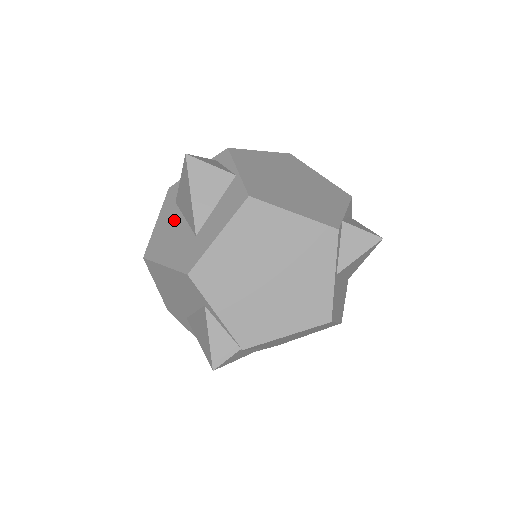
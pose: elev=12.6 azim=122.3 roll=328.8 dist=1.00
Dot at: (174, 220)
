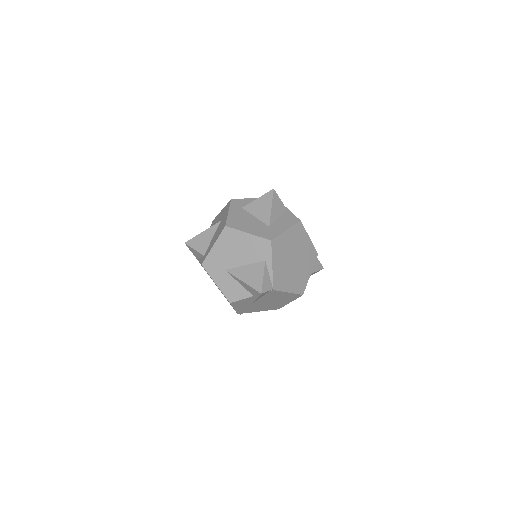
Dot at: (246, 215)
